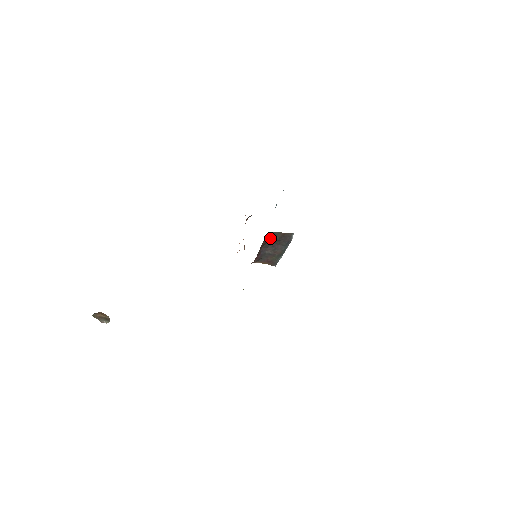
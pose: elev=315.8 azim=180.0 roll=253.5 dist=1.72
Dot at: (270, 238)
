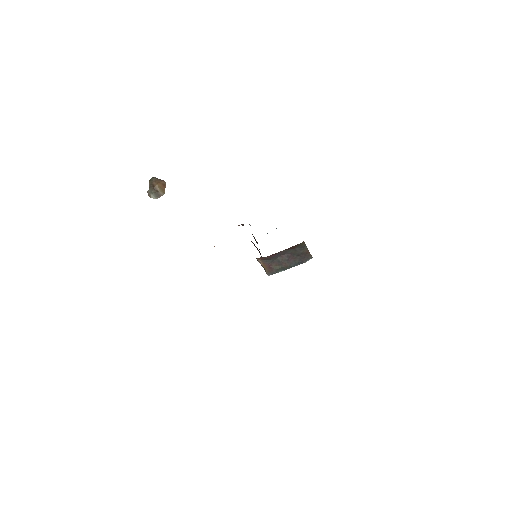
Dot at: (297, 247)
